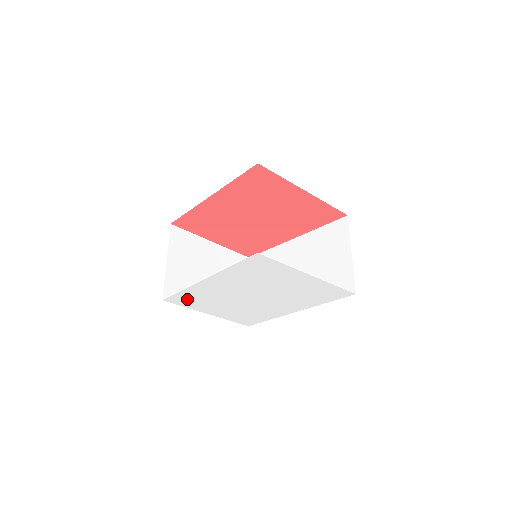
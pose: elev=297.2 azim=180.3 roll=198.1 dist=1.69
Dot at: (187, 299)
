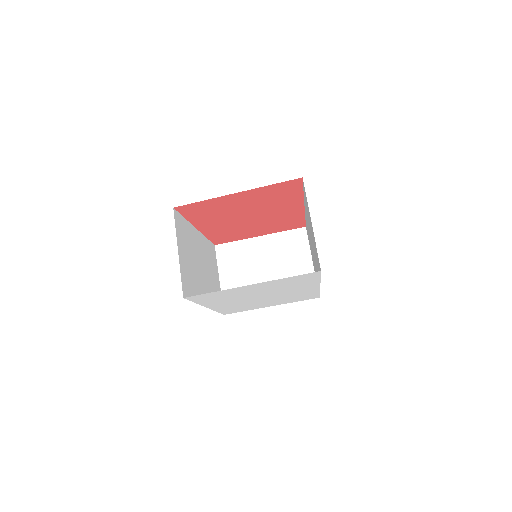
Dot at: (233, 310)
